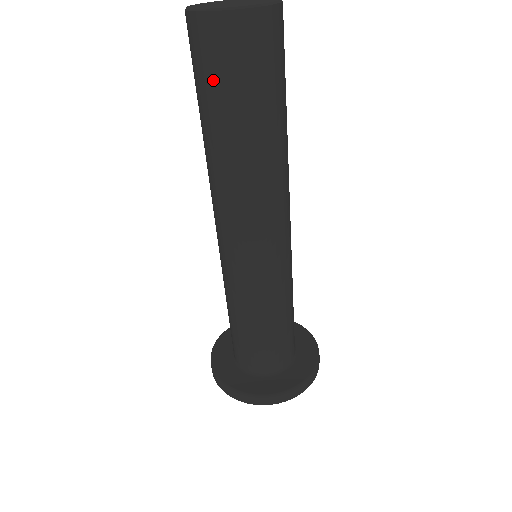
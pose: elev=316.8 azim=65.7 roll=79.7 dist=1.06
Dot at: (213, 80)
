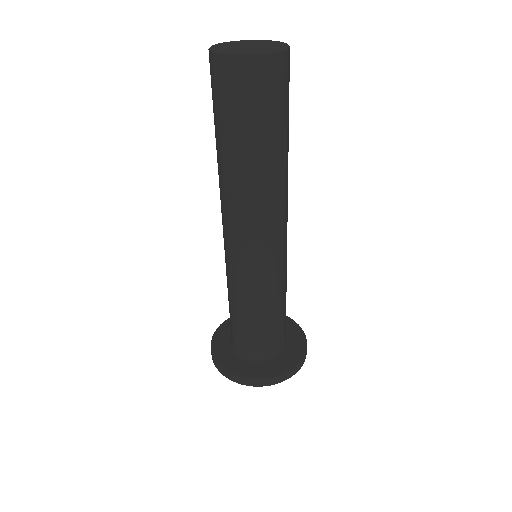
Dot at: (219, 107)
